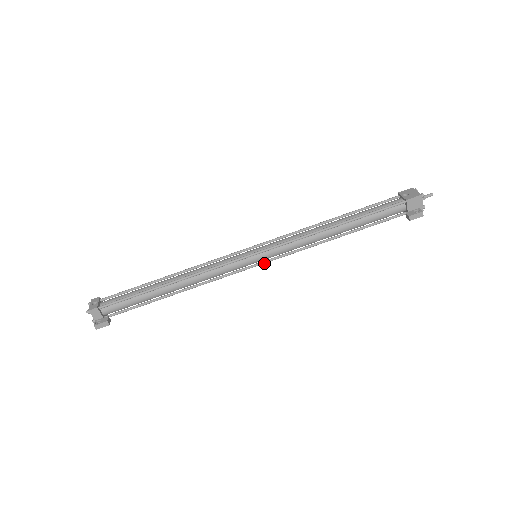
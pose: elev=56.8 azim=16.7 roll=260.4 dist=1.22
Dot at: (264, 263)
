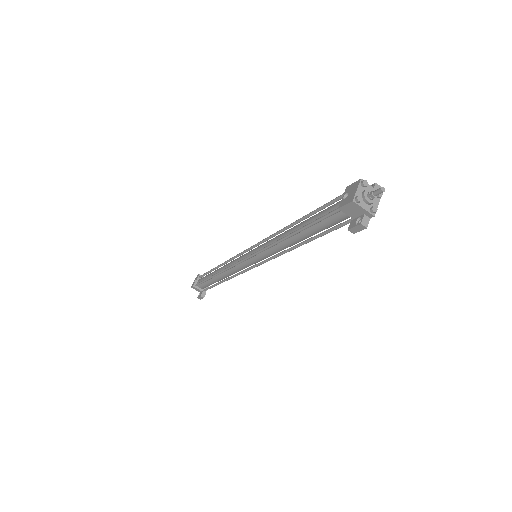
Dot at: (261, 264)
